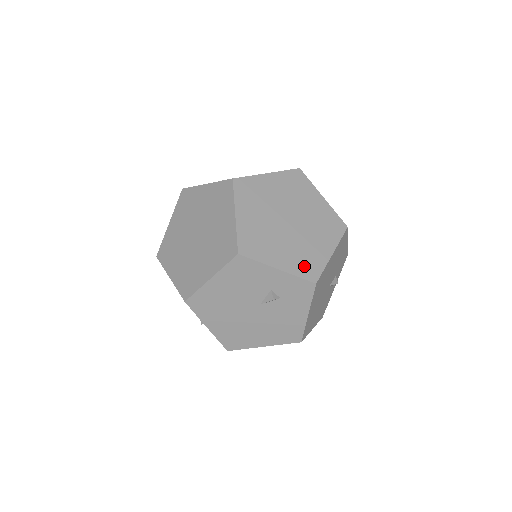
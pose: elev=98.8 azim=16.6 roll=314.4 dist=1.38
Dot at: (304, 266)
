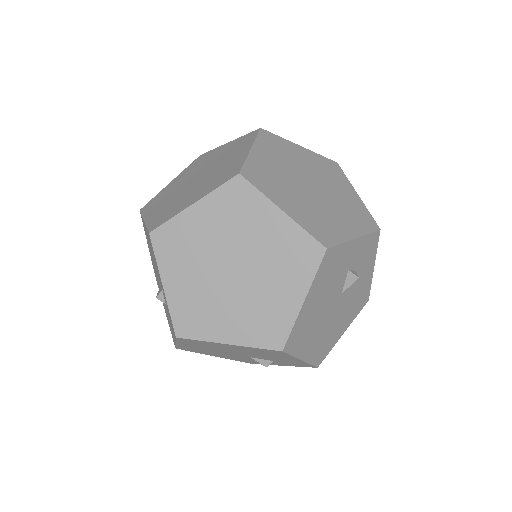
Dot at: (187, 314)
